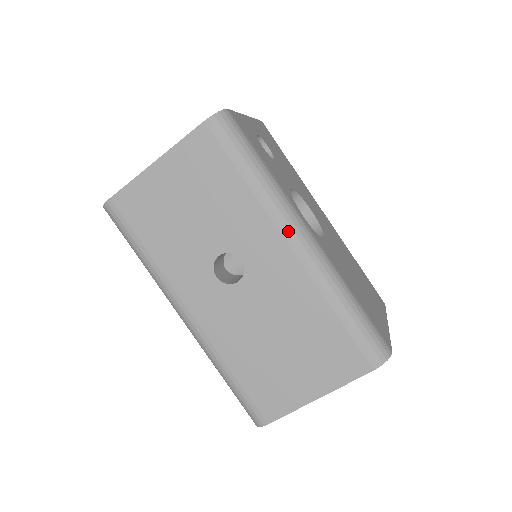
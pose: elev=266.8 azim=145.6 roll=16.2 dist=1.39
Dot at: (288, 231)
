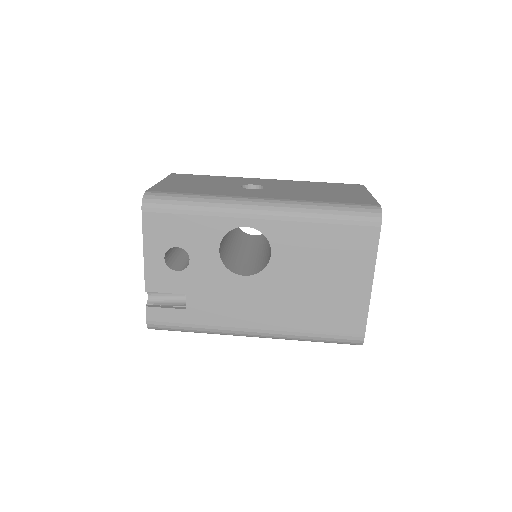
Dot at: occluded
